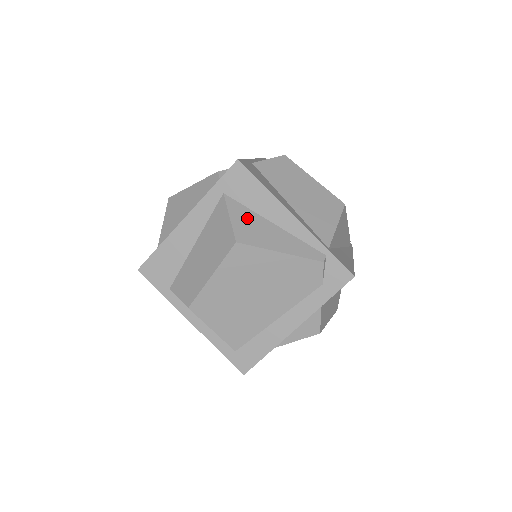
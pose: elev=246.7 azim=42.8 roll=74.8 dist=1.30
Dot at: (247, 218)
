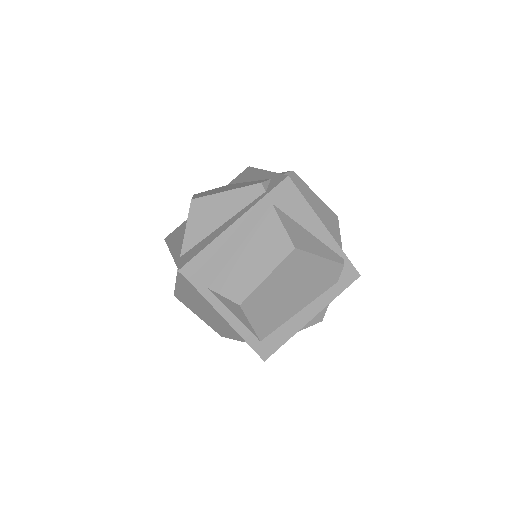
Dot at: (293, 227)
